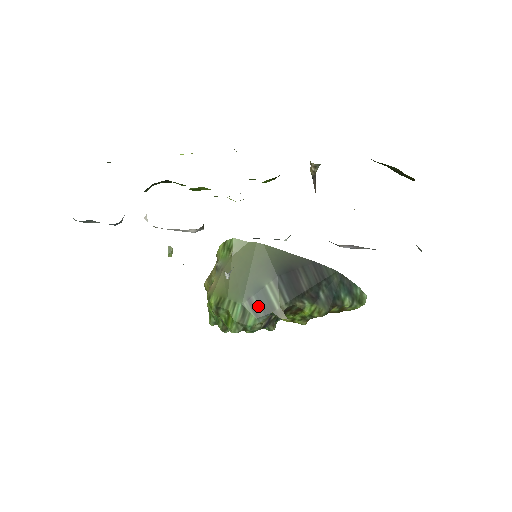
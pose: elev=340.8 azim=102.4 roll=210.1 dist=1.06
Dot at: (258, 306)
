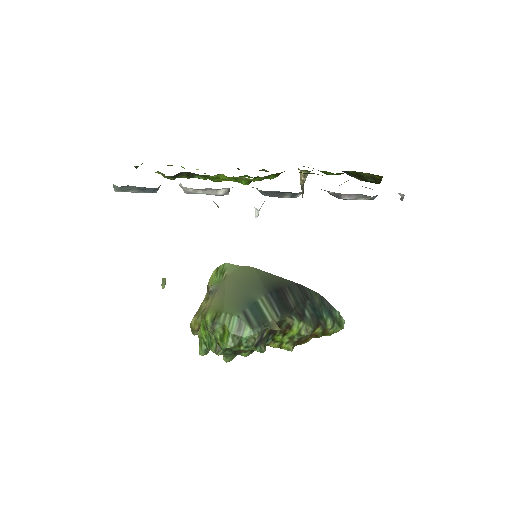
Dot at: (253, 318)
